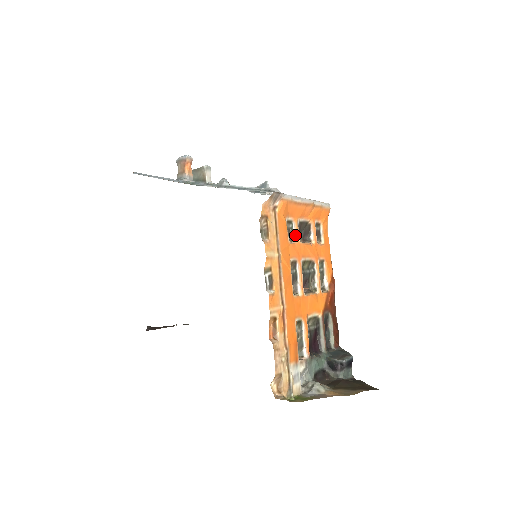
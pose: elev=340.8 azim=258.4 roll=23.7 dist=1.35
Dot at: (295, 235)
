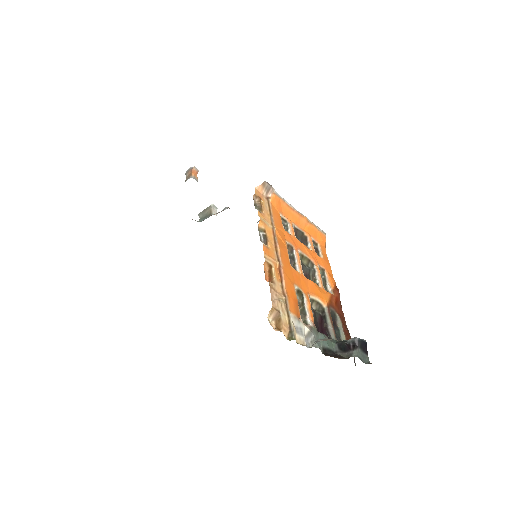
Dot at: (290, 231)
